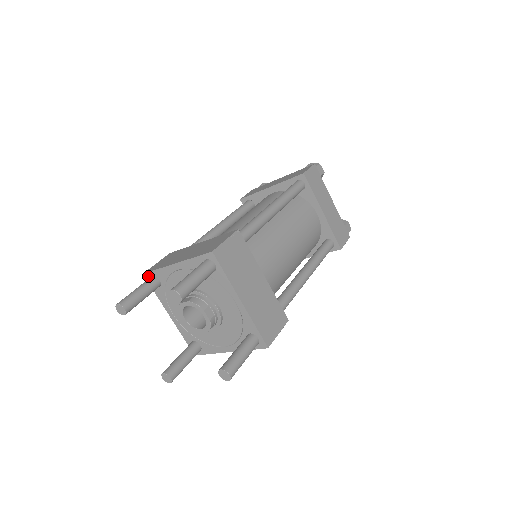
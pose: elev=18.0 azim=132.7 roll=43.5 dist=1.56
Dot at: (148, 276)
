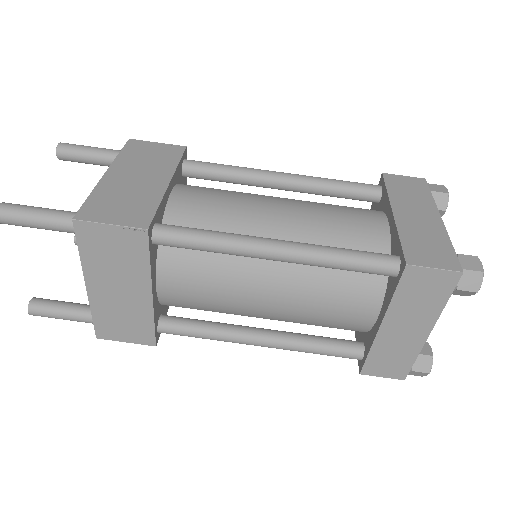
Dot at: occluded
